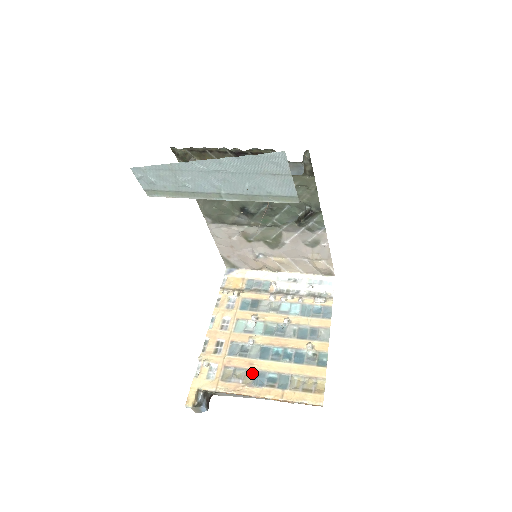
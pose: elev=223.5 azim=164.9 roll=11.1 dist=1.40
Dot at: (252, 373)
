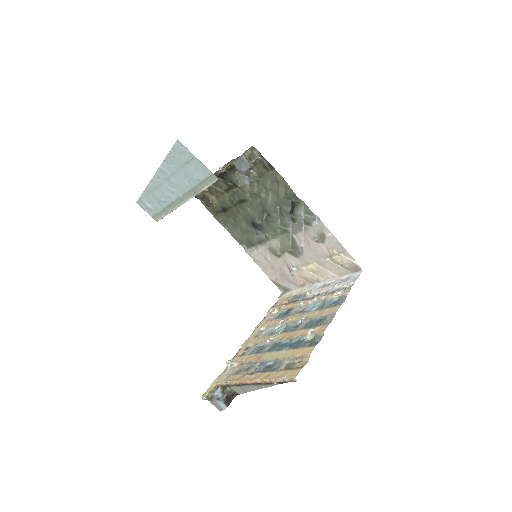
Dot at: occluded
